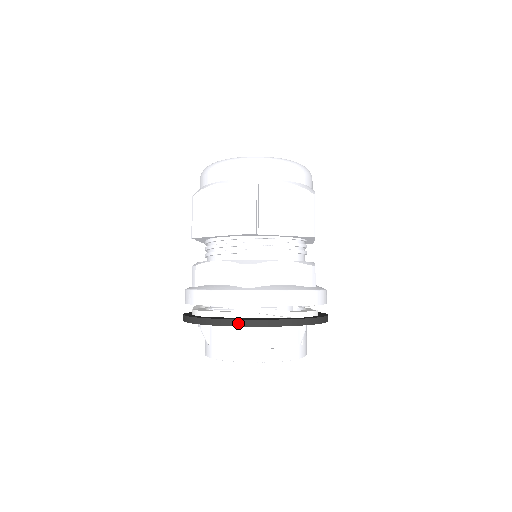
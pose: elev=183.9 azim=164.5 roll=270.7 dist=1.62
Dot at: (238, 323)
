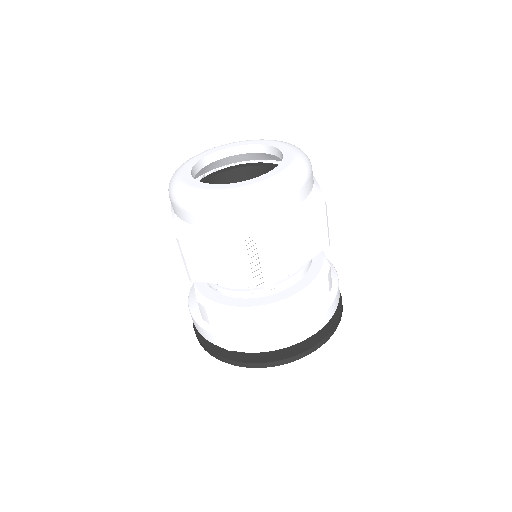
Dot at: (276, 364)
